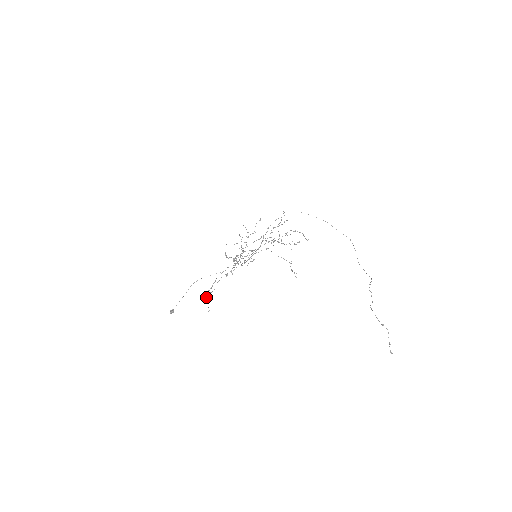
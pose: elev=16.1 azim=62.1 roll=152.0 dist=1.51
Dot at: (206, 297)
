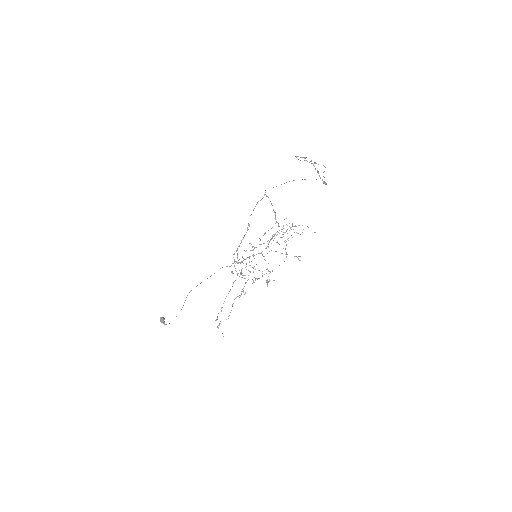
Dot at: (216, 320)
